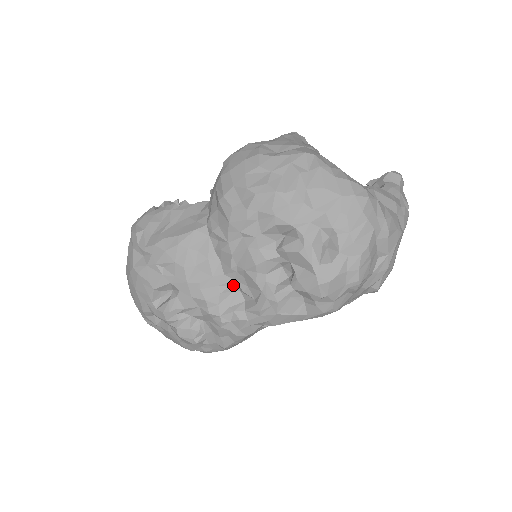
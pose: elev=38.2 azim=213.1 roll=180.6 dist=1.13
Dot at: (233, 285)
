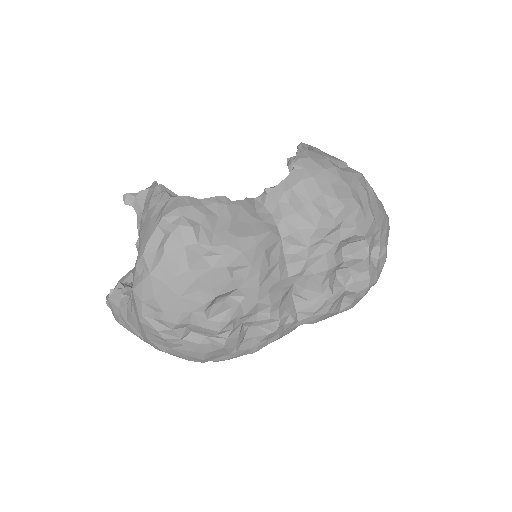
Dot at: (290, 288)
